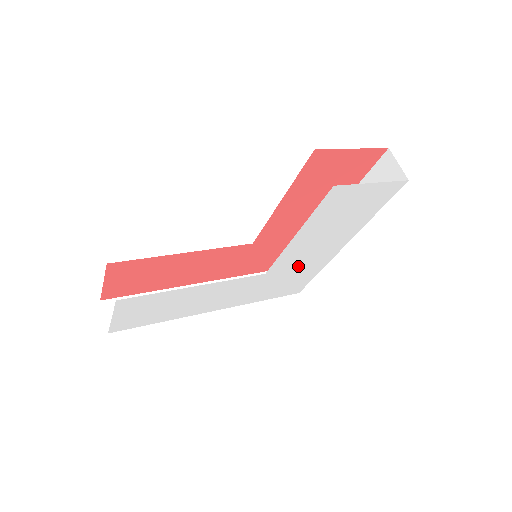
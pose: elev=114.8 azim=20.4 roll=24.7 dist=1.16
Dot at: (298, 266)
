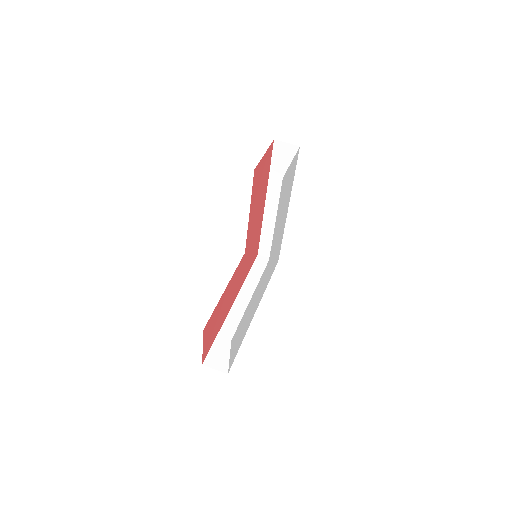
Dot at: (277, 242)
